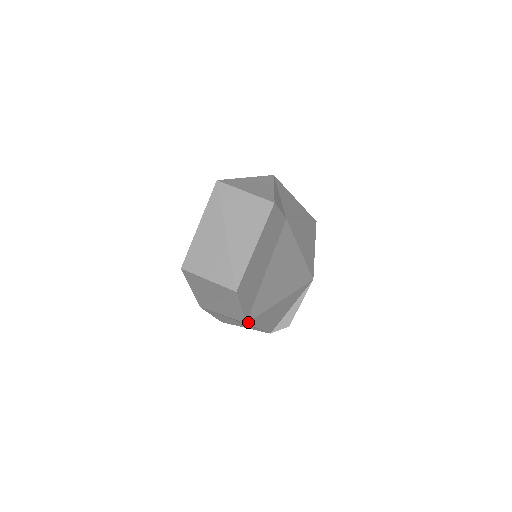
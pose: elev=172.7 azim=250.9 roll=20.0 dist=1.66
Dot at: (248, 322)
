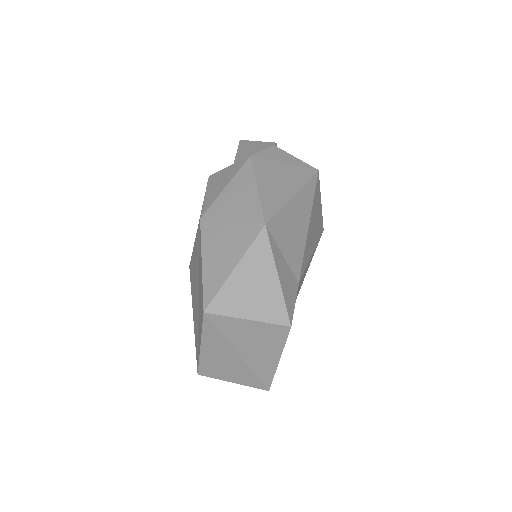
Dot at: occluded
